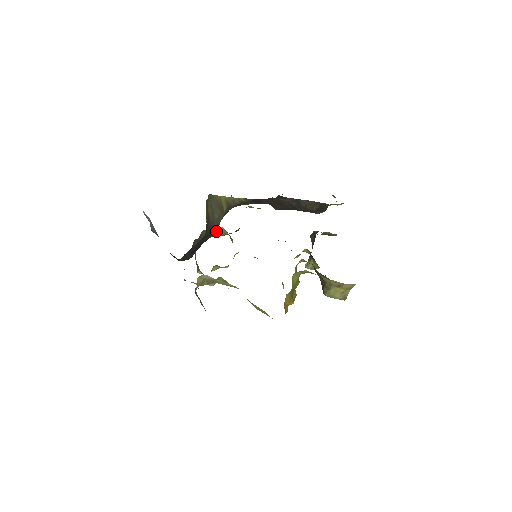
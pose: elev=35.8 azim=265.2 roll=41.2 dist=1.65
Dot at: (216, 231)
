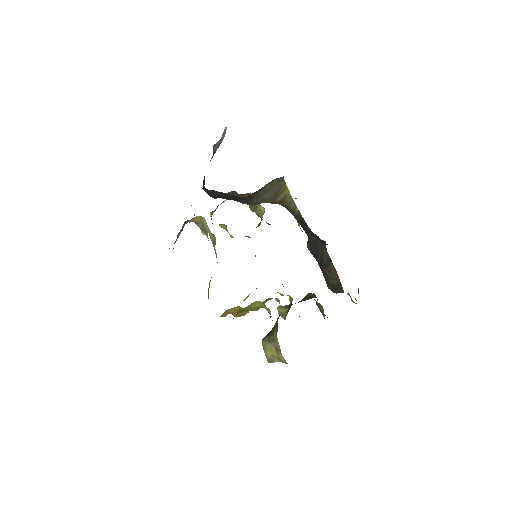
Dot at: (256, 205)
